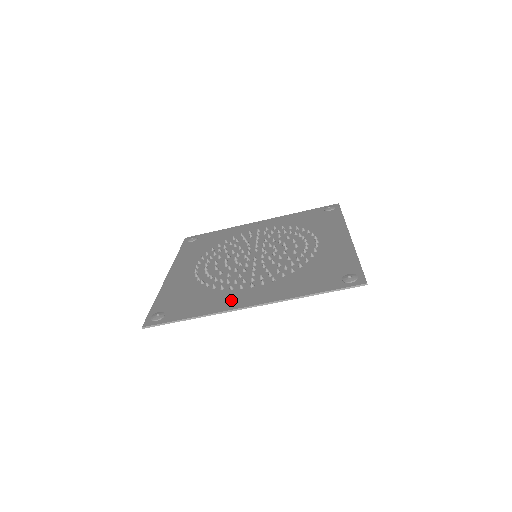
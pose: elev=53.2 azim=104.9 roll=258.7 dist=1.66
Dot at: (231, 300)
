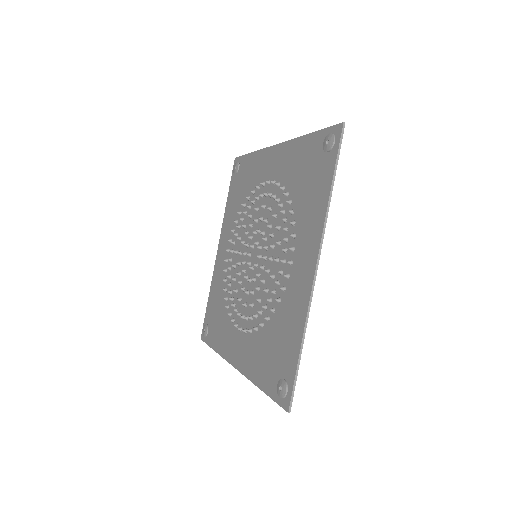
Dot at: (230, 344)
